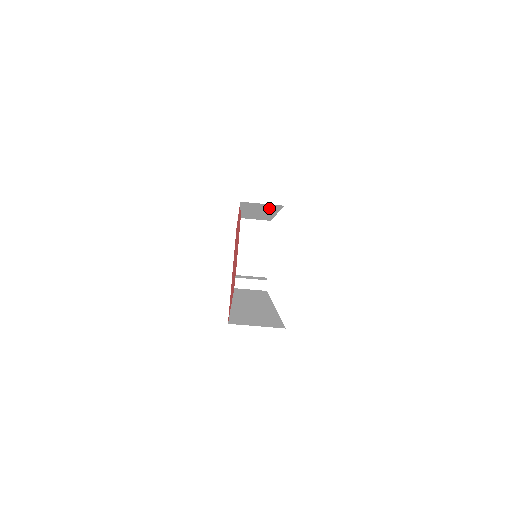
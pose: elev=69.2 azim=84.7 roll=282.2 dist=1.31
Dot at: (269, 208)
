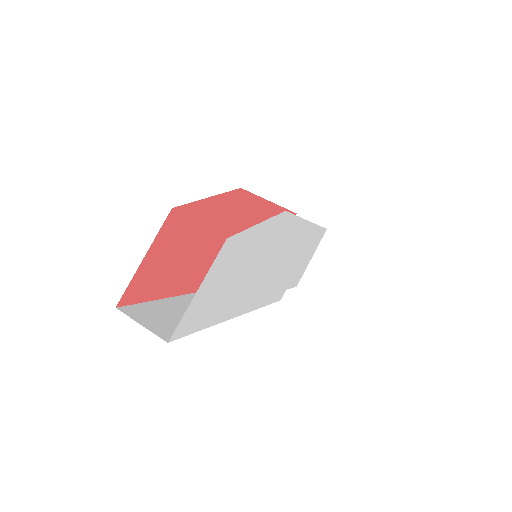
Dot at: occluded
